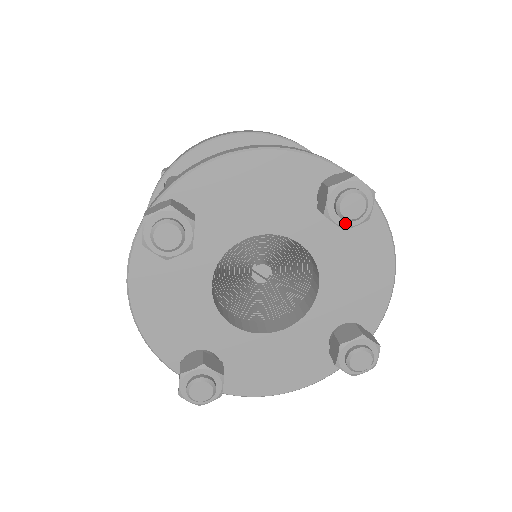
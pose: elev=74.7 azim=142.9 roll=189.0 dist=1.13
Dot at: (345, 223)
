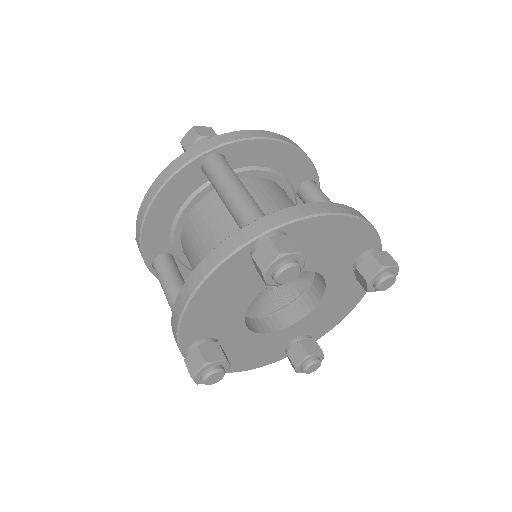
Dot at: (372, 289)
